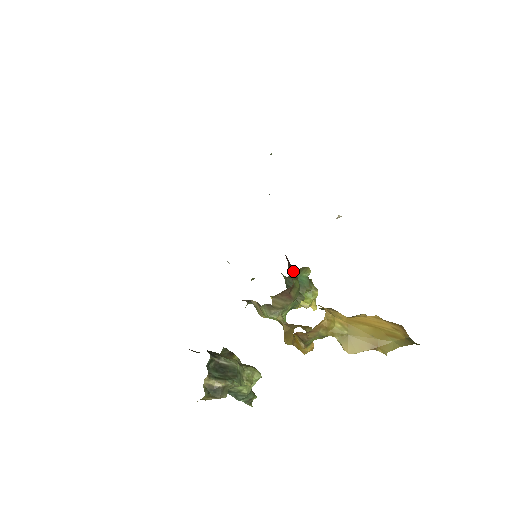
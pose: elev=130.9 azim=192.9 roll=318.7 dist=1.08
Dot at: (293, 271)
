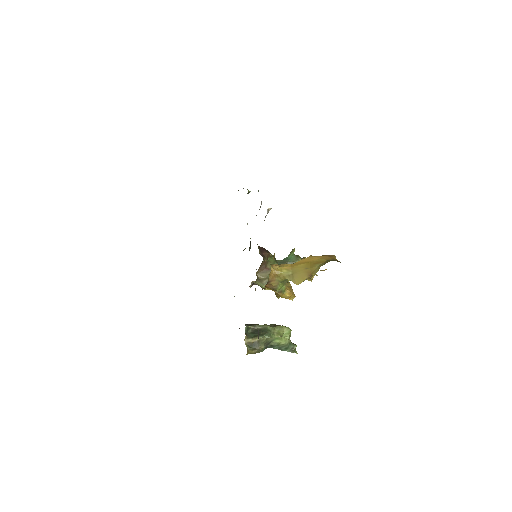
Dot at: (267, 253)
